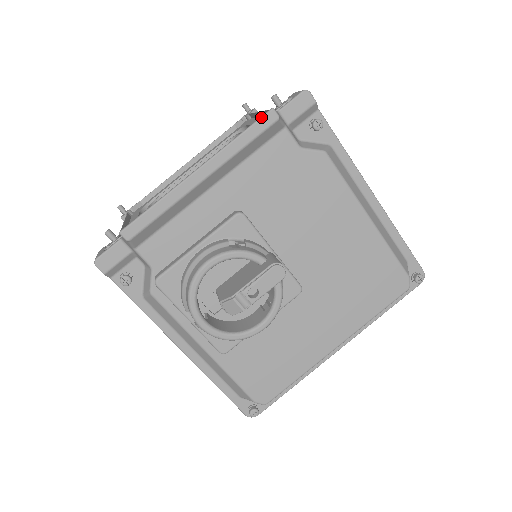
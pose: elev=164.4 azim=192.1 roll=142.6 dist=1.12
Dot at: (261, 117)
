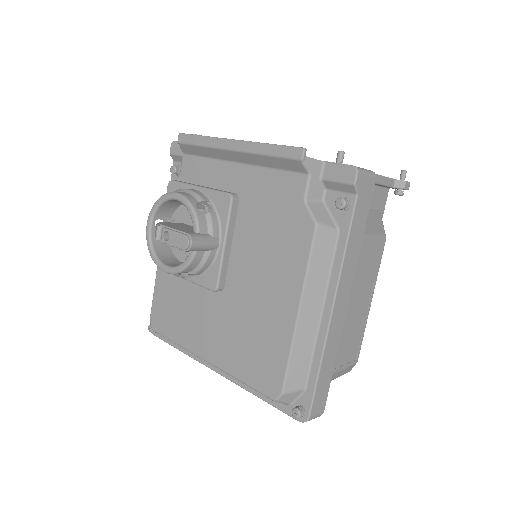
Dot at: (293, 146)
